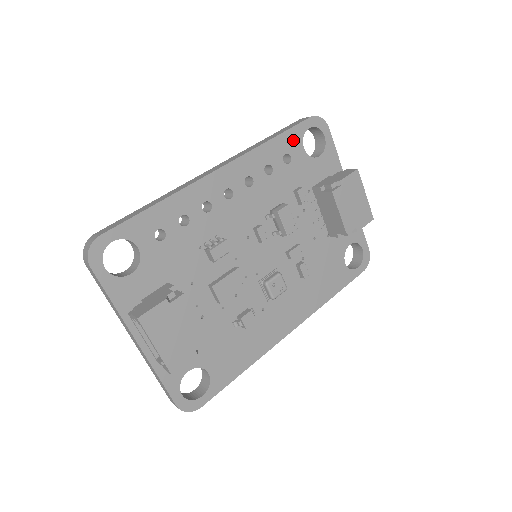
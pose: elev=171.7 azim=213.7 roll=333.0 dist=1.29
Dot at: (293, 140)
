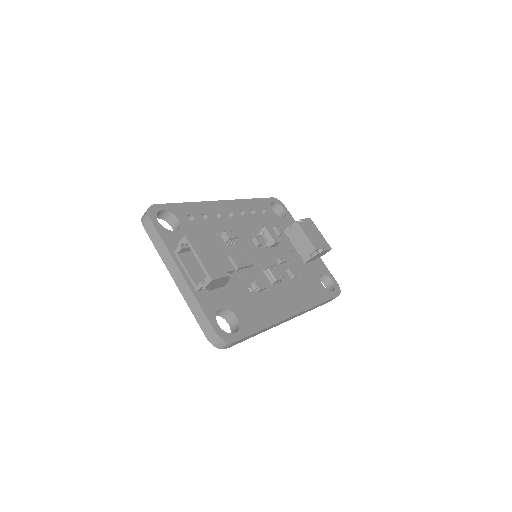
Dot at: (265, 204)
